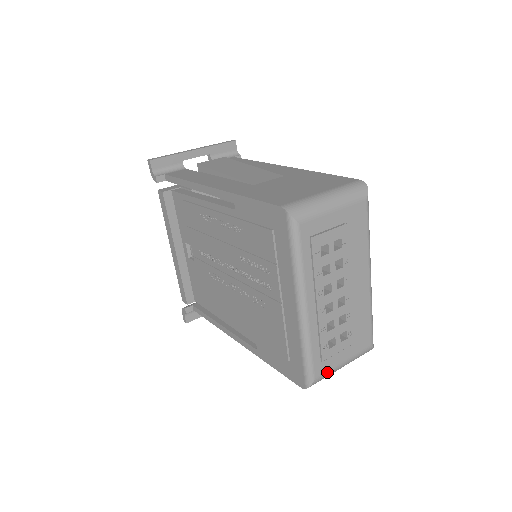
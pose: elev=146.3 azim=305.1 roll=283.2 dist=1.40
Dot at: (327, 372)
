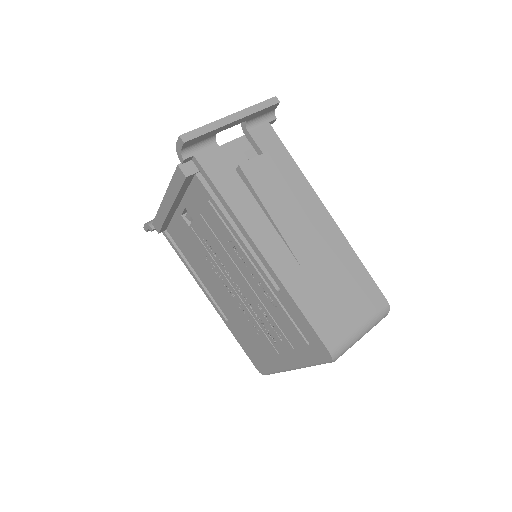
Dot at: occluded
